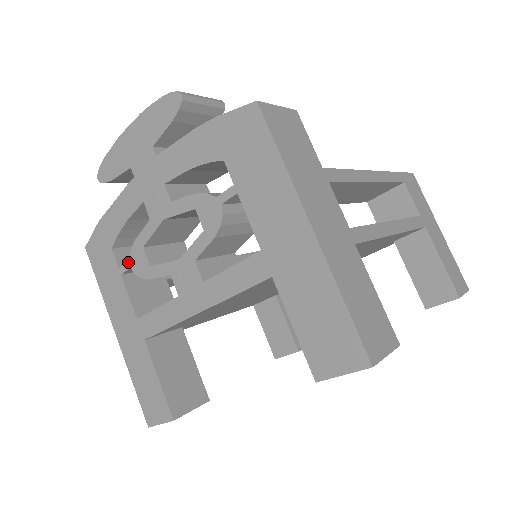
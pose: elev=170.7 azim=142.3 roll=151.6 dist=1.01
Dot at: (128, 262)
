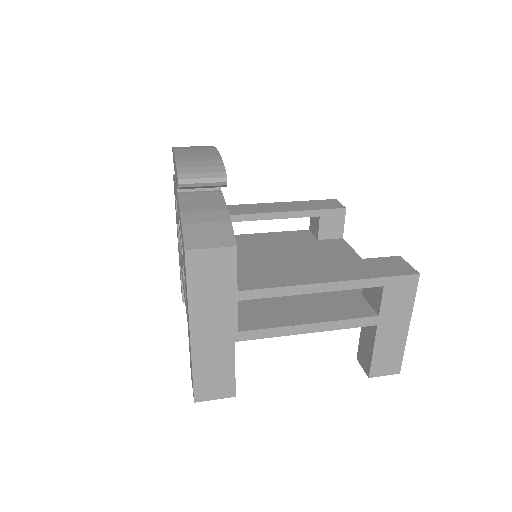
Dot at: occluded
